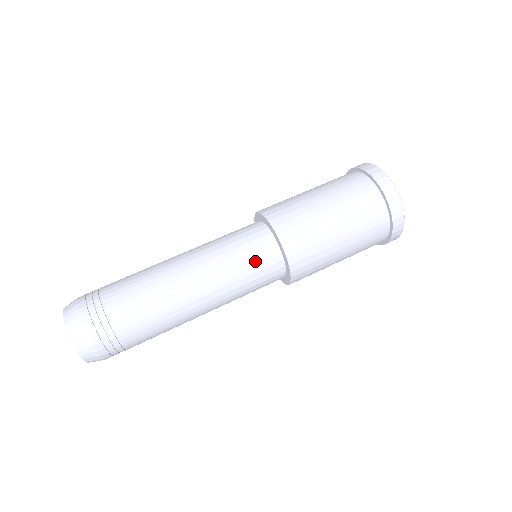
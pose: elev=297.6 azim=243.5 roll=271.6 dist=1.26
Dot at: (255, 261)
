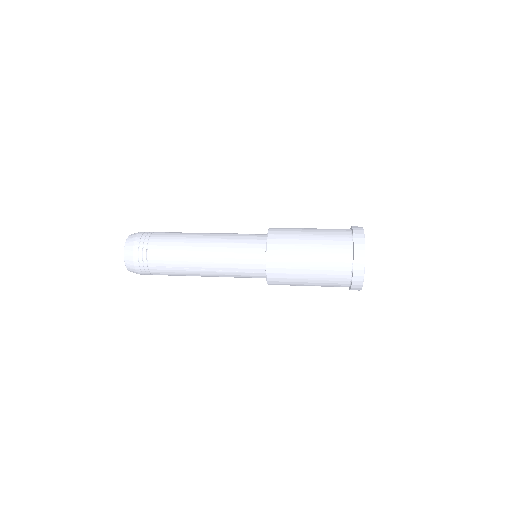
Dot at: (247, 246)
